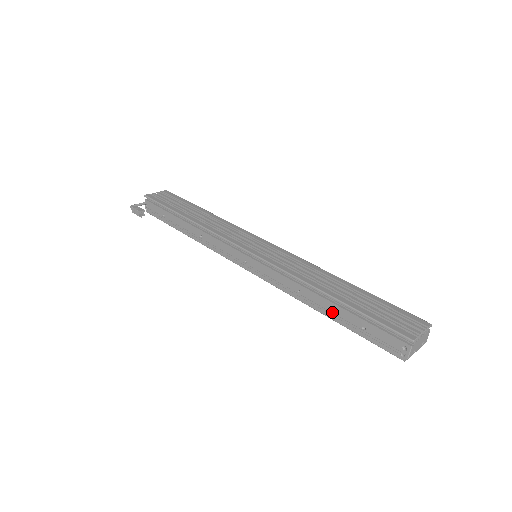
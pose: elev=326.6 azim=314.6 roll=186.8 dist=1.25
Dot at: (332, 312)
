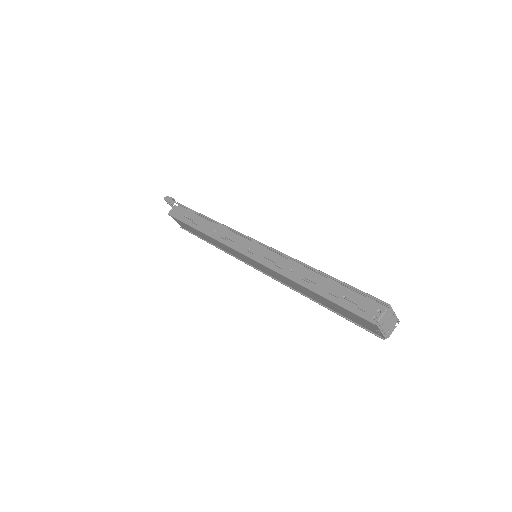
Dot at: (318, 285)
